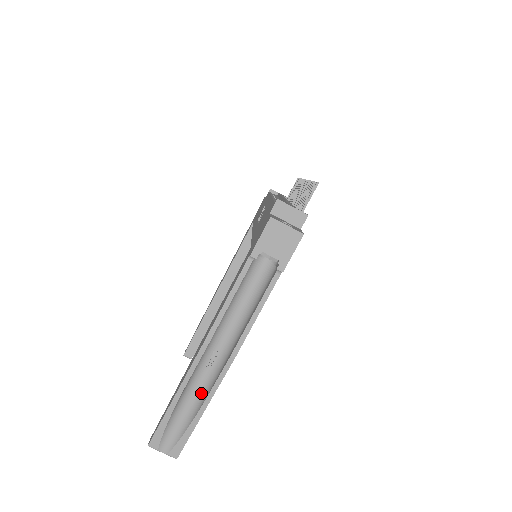
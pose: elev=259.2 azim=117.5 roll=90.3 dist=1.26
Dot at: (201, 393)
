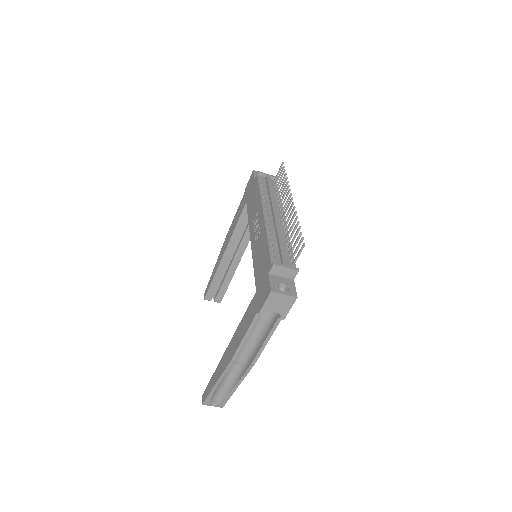
Dot at: (233, 377)
